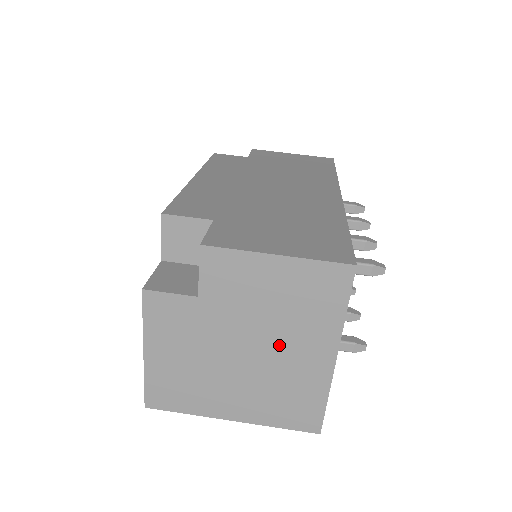
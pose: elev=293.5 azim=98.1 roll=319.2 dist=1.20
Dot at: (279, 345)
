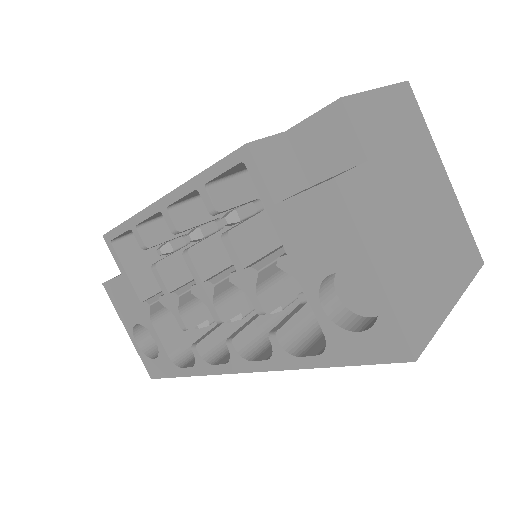
Dot at: (425, 183)
